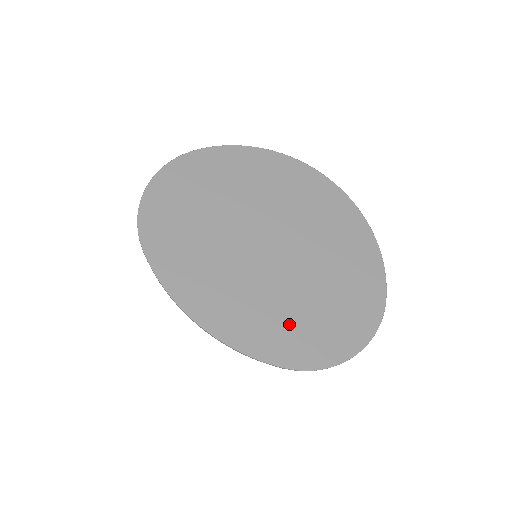
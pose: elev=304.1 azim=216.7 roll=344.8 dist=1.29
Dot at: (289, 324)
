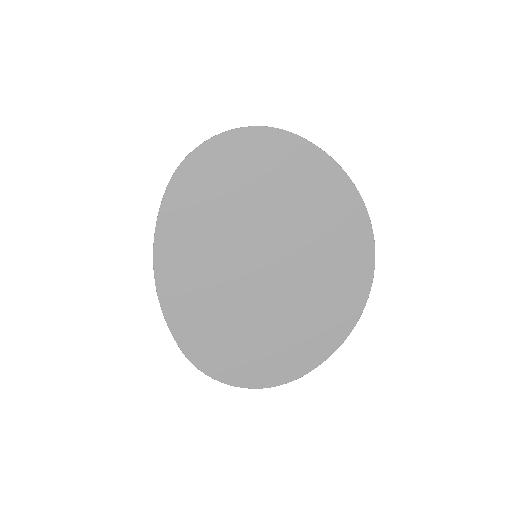
Dot at: (216, 331)
